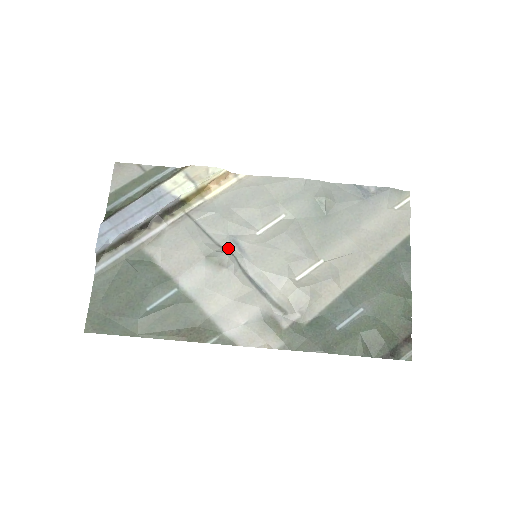
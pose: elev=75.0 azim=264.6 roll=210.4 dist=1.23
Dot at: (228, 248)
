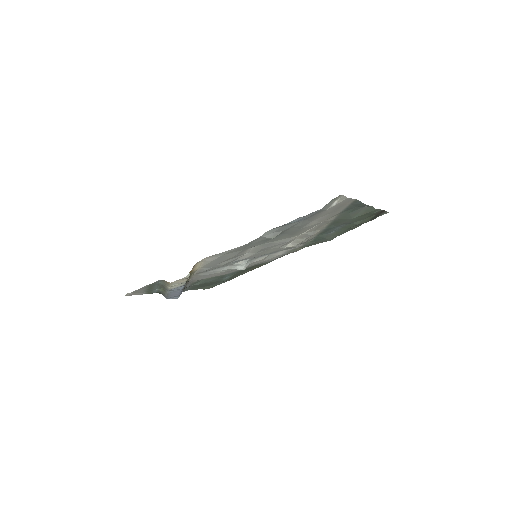
Dot at: (236, 263)
